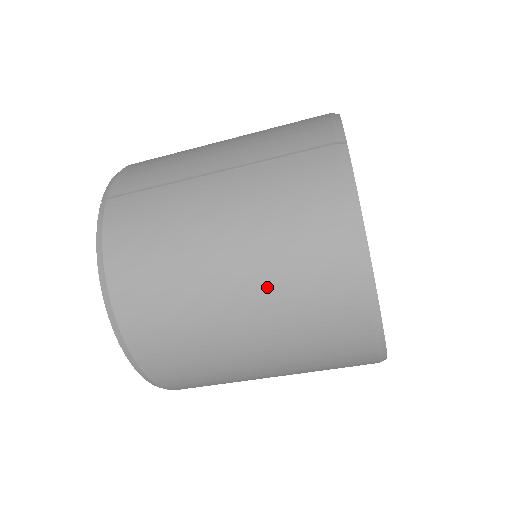
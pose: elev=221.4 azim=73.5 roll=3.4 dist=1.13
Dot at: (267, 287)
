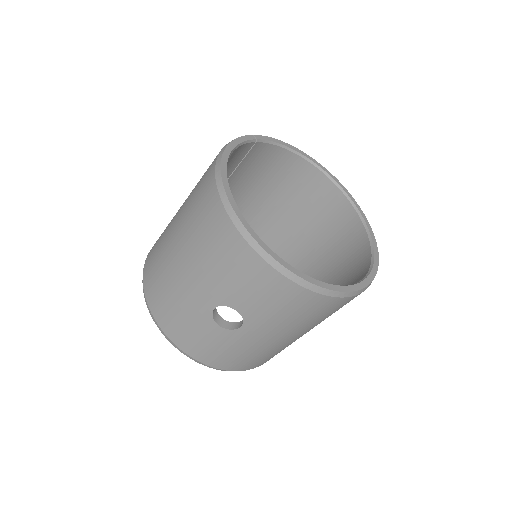
Dot at: (186, 207)
